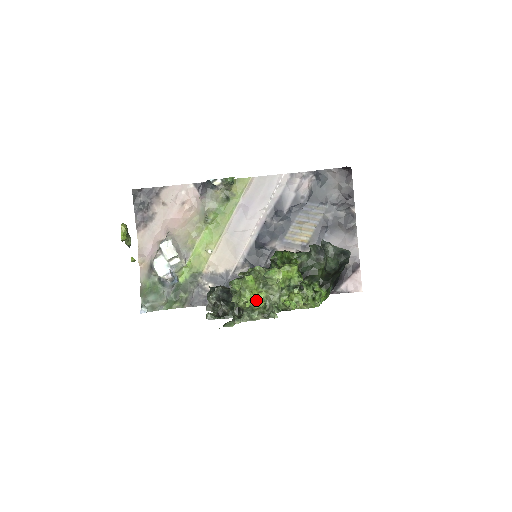
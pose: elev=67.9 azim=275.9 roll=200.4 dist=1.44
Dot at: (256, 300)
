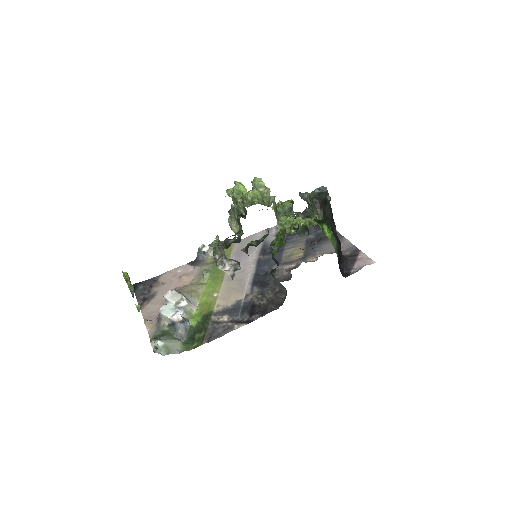
Dot at: (251, 190)
